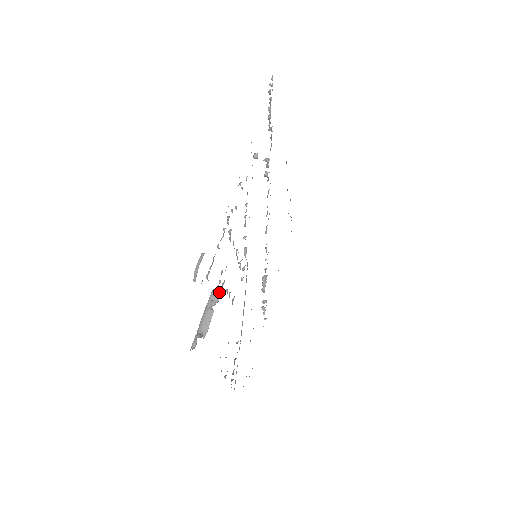
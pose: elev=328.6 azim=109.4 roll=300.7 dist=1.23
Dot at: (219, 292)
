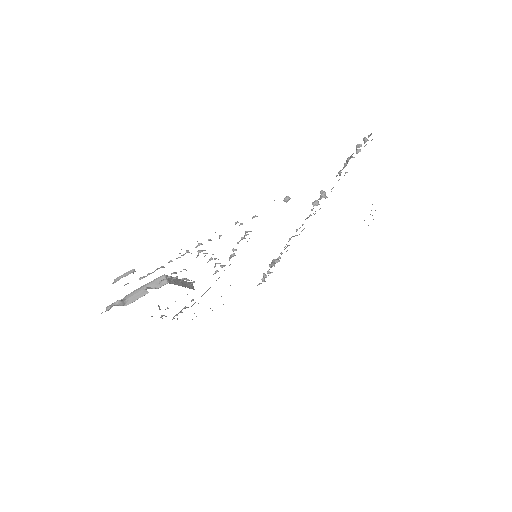
Dot at: (166, 281)
